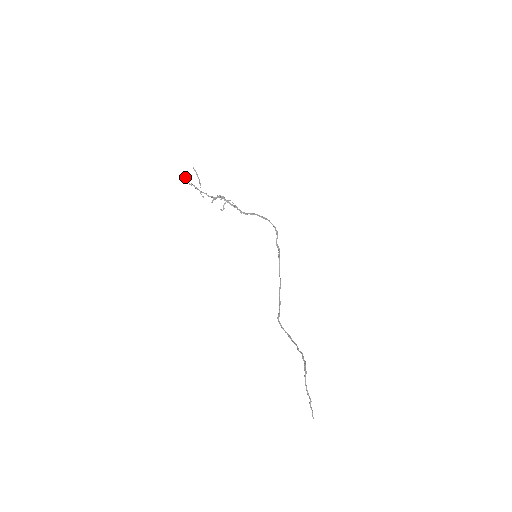
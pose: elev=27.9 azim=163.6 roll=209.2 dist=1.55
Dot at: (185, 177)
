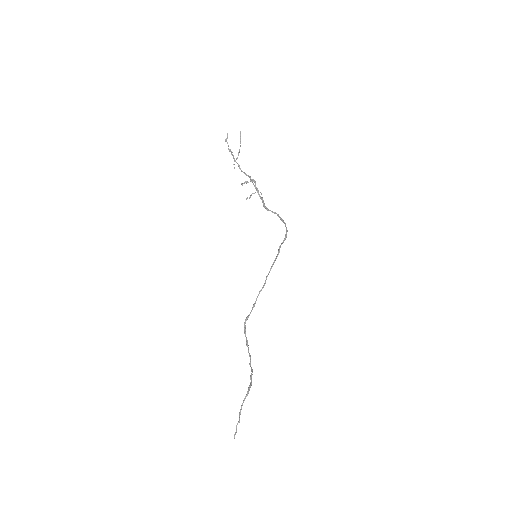
Dot at: (227, 138)
